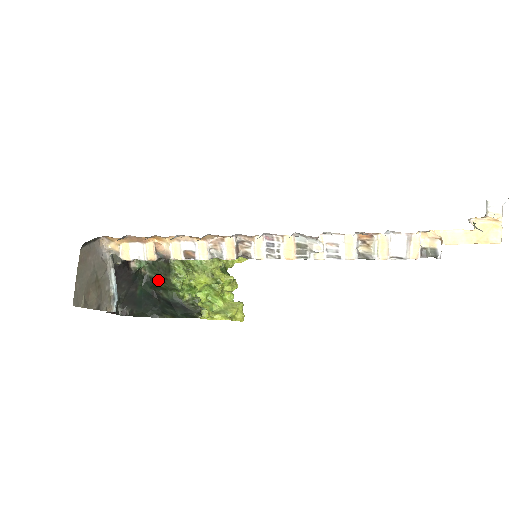
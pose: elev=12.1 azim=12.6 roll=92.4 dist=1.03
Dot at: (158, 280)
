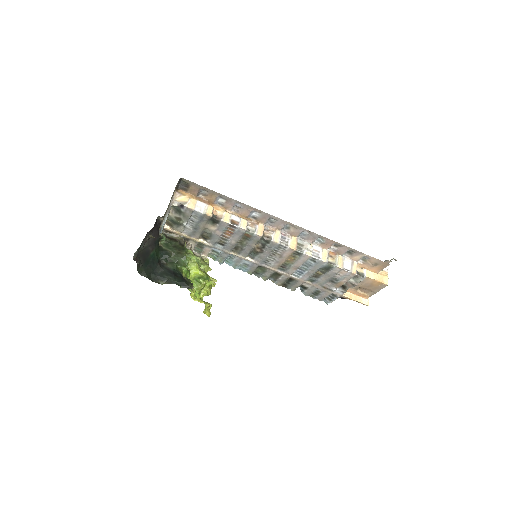
Dot at: (171, 252)
